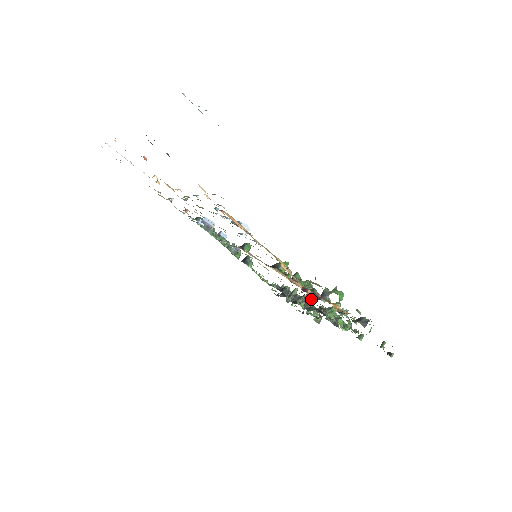
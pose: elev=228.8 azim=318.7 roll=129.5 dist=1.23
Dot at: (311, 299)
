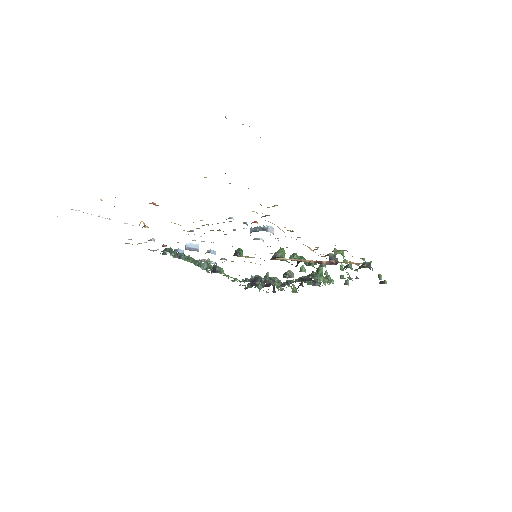
Dot at: (305, 272)
